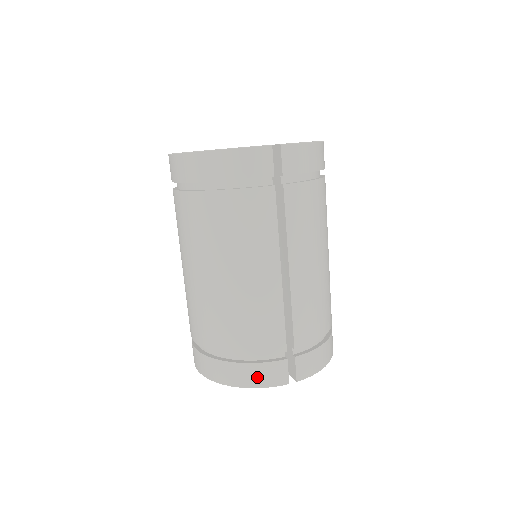
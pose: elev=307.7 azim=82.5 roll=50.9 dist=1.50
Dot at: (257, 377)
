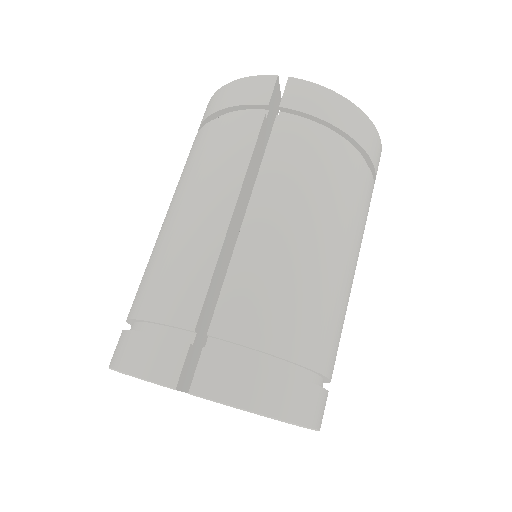
Dot at: (141, 357)
